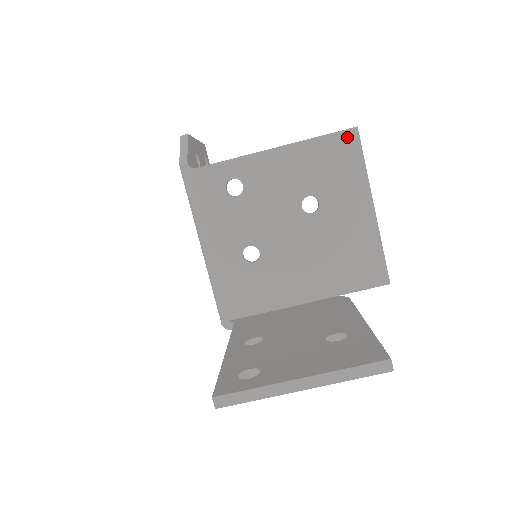
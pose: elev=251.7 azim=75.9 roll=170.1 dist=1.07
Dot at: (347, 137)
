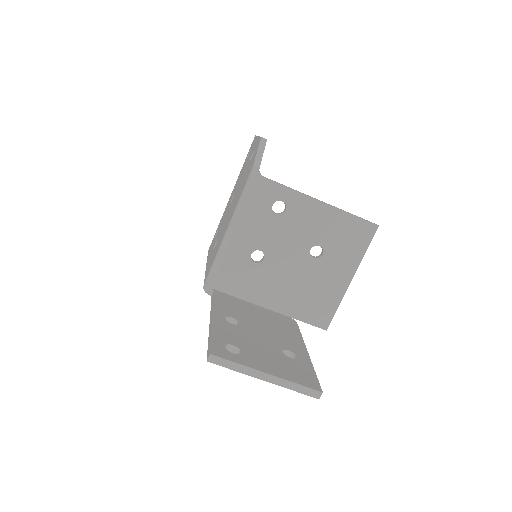
Dot at: (368, 227)
